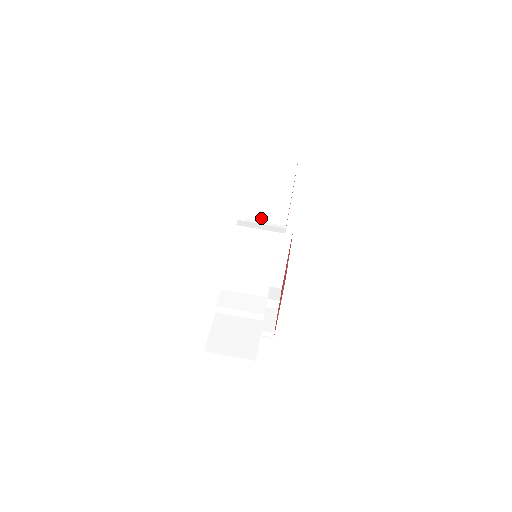
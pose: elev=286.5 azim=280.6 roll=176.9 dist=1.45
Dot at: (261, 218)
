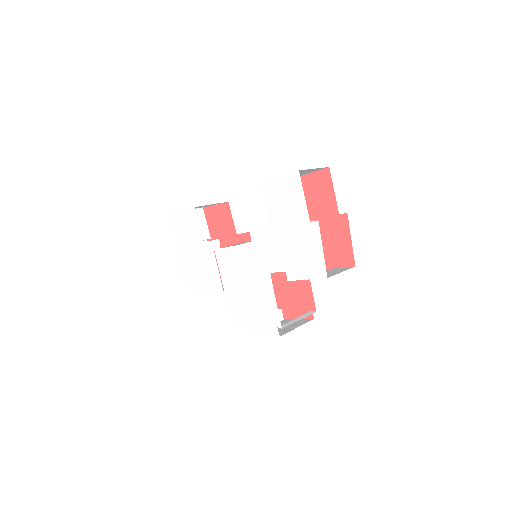
Dot at: occluded
